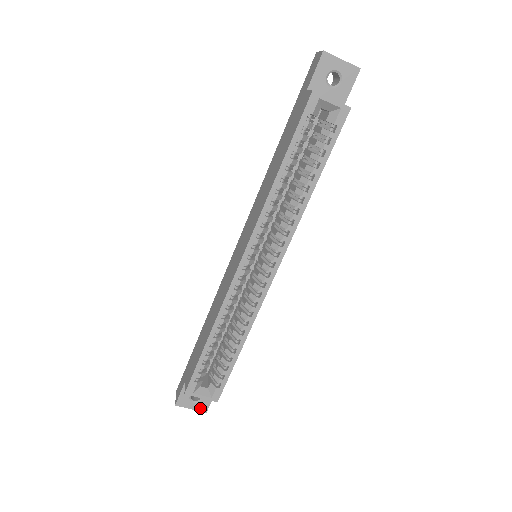
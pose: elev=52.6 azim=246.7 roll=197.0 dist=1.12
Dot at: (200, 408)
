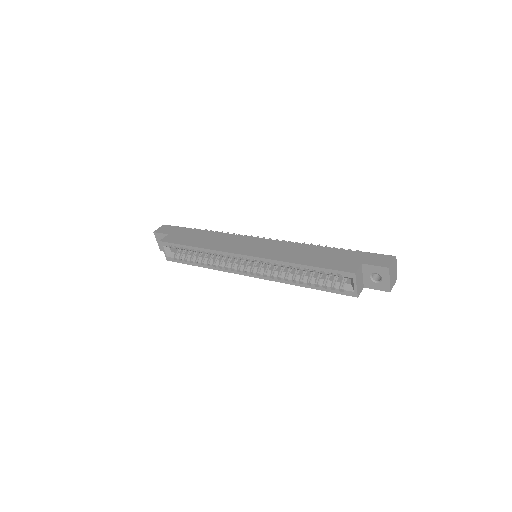
Dot at: (161, 246)
